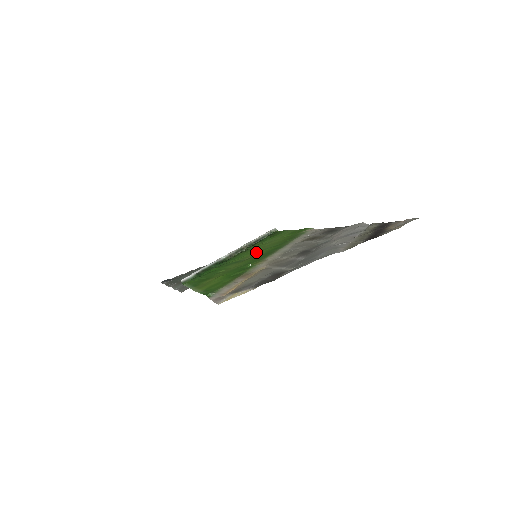
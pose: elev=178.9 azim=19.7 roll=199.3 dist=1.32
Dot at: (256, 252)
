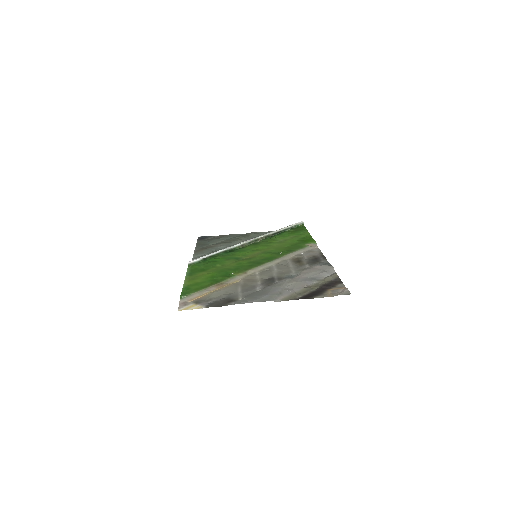
Dot at: (258, 252)
